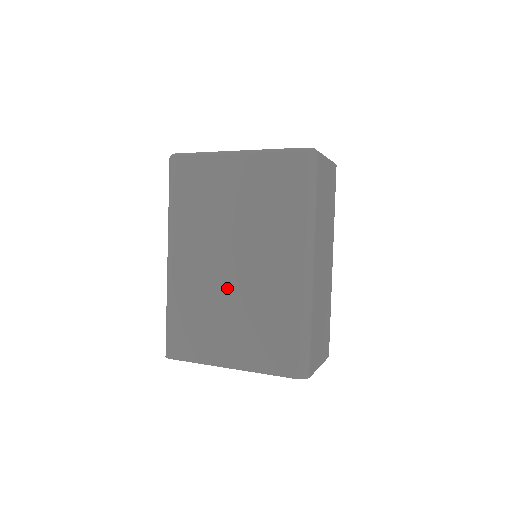
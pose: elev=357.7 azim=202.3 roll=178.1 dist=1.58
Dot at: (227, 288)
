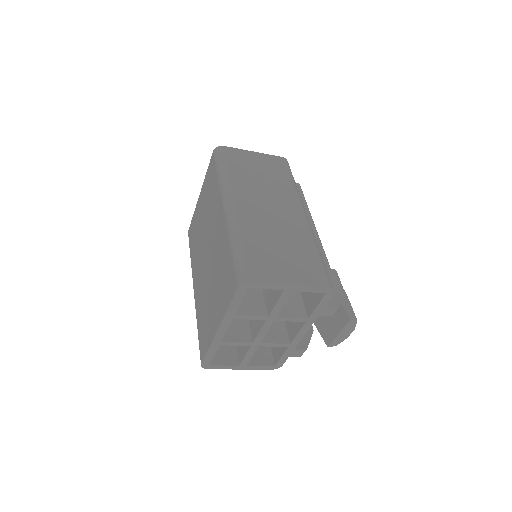
Dot at: (208, 273)
